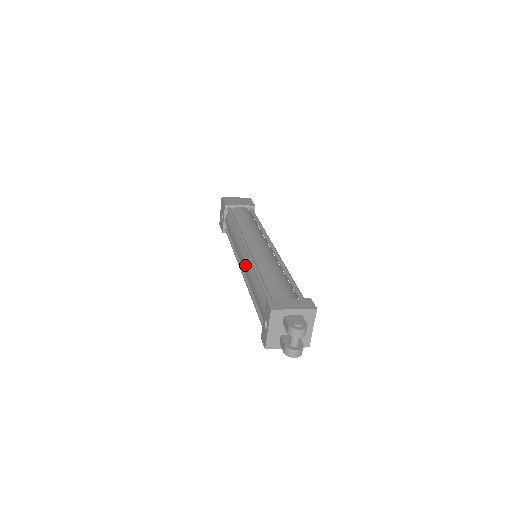
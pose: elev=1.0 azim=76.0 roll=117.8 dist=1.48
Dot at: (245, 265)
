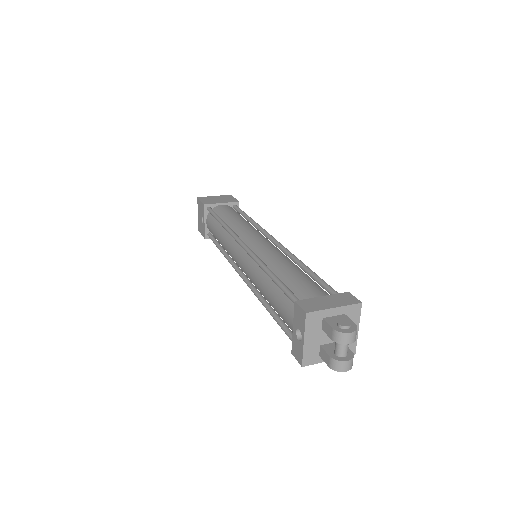
Dot at: (247, 267)
